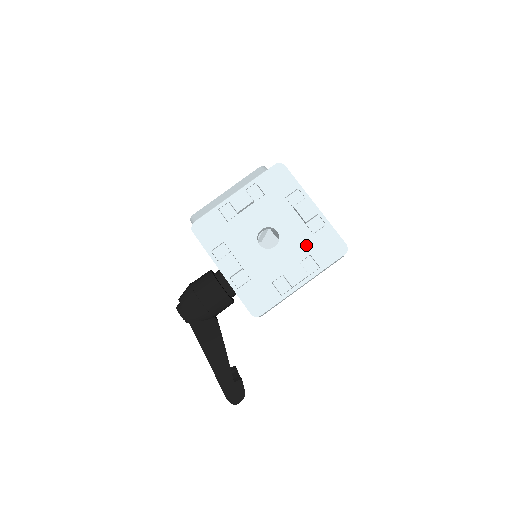
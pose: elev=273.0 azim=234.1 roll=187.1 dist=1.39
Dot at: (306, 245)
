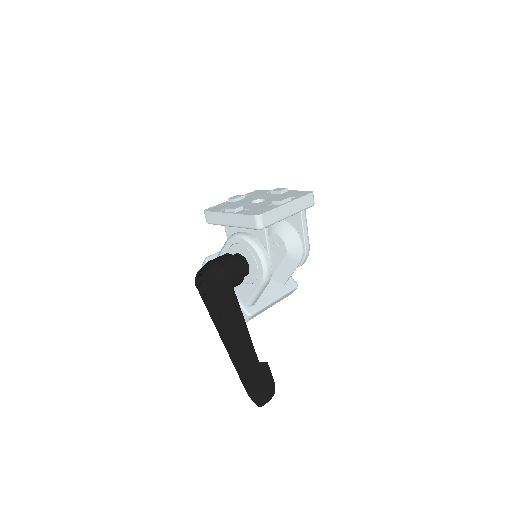
Dot at: (284, 196)
